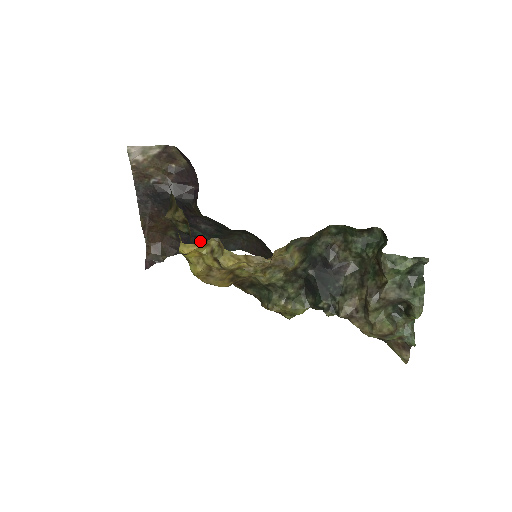
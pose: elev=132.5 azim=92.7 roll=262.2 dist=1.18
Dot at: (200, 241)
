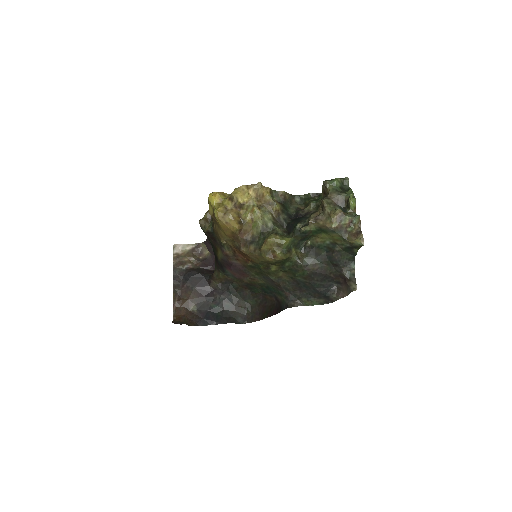
Dot at: (215, 314)
